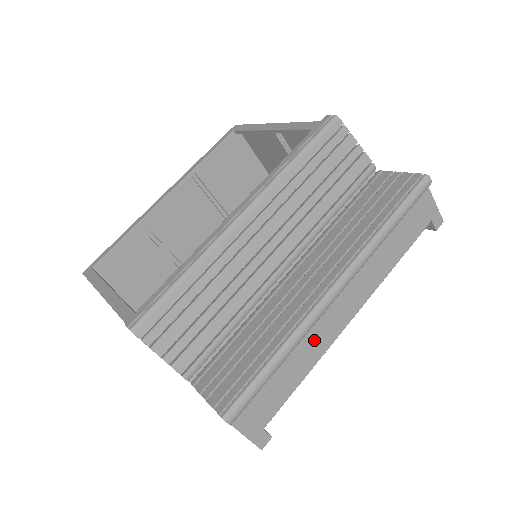
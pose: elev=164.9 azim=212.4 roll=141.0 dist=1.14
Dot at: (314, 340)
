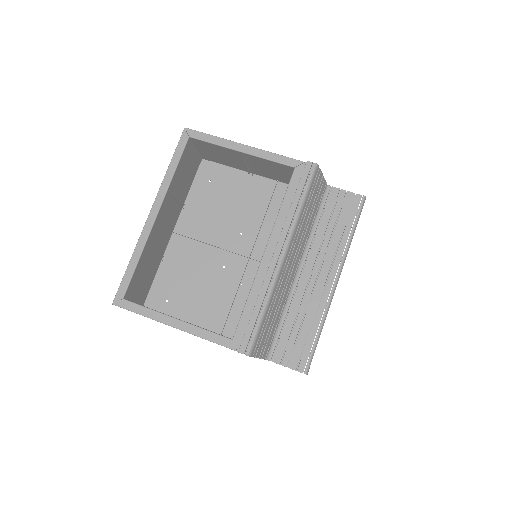
Dot at: occluded
